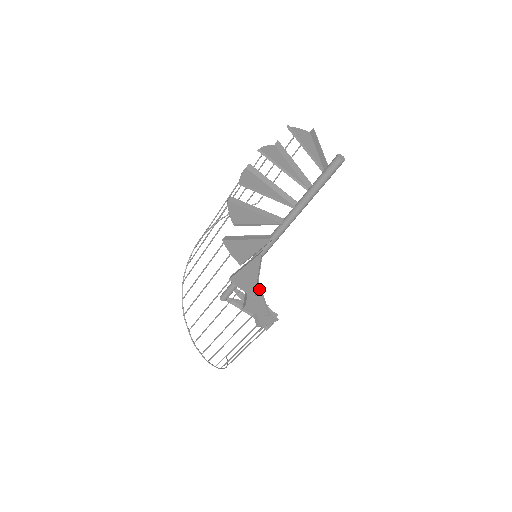
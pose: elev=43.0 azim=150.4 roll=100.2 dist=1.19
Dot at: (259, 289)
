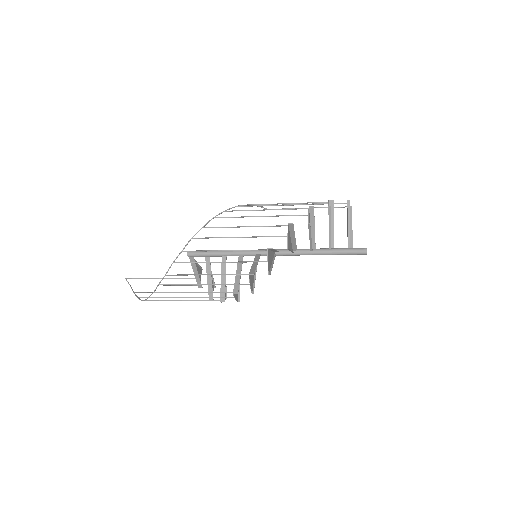
Dot at: occluded
